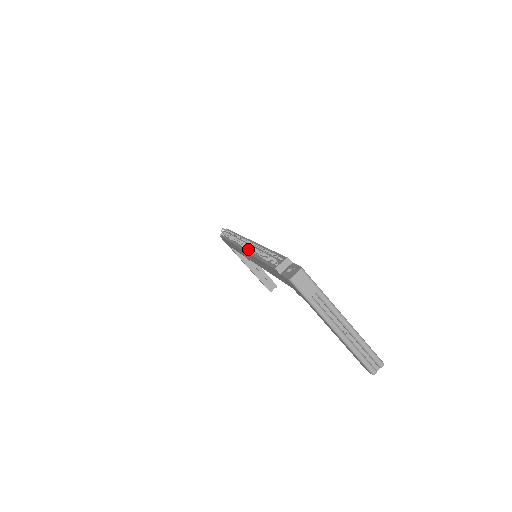
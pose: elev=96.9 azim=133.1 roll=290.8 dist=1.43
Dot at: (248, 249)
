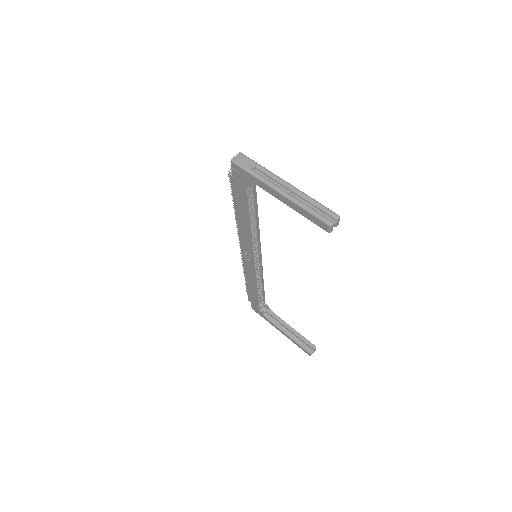
Dot at: occluded
